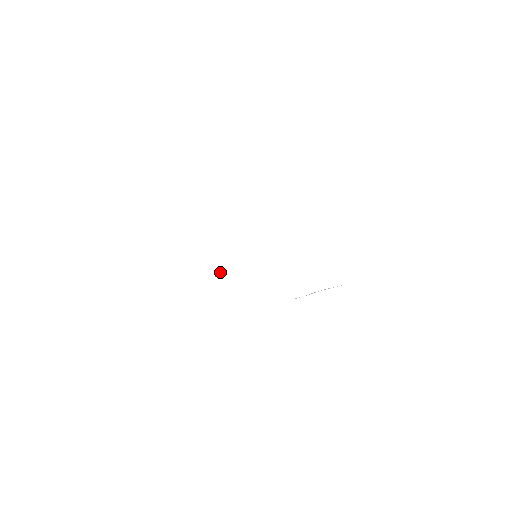
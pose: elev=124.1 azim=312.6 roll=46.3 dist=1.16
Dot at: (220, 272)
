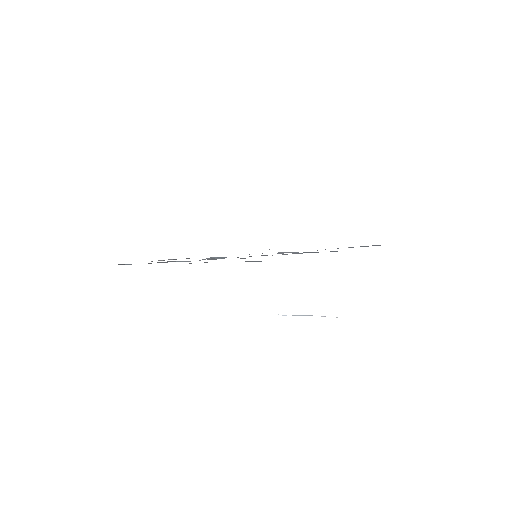
Dot at: (212, 257)
